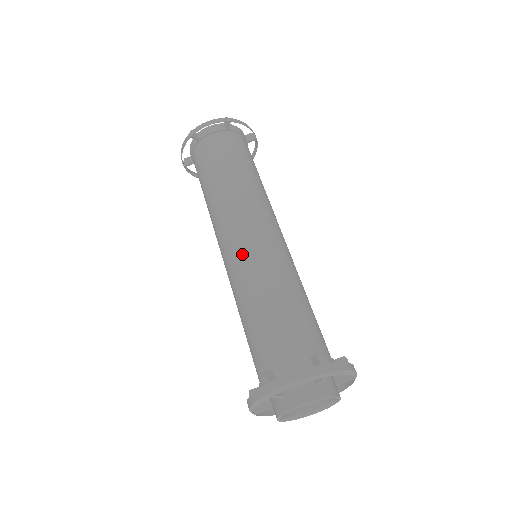
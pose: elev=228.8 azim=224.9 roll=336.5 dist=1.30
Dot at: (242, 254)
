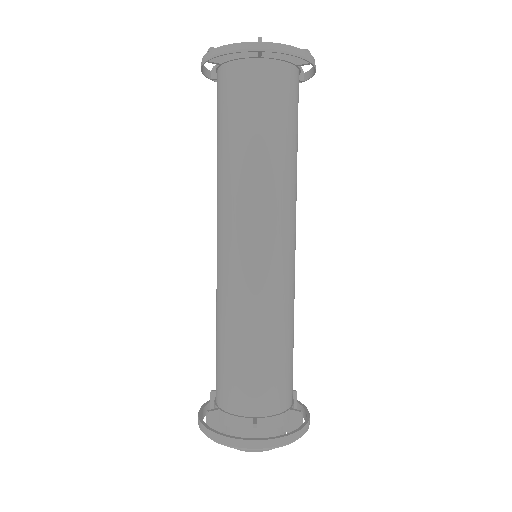
Dot at: (266, 274)
